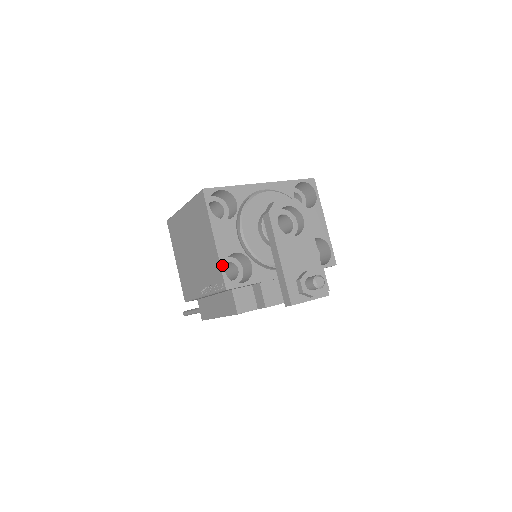
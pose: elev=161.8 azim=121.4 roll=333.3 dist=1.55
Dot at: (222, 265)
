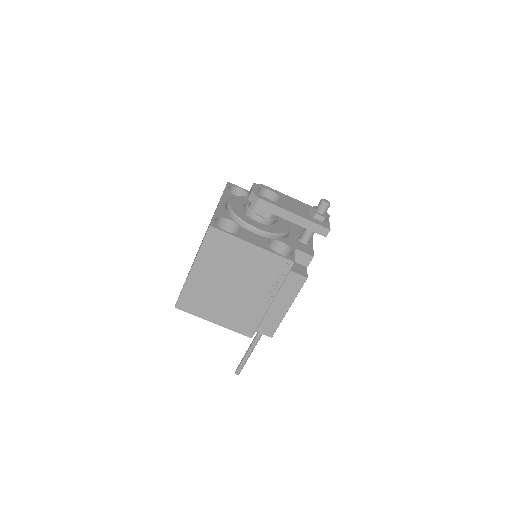
Dot at: (275, 253)
